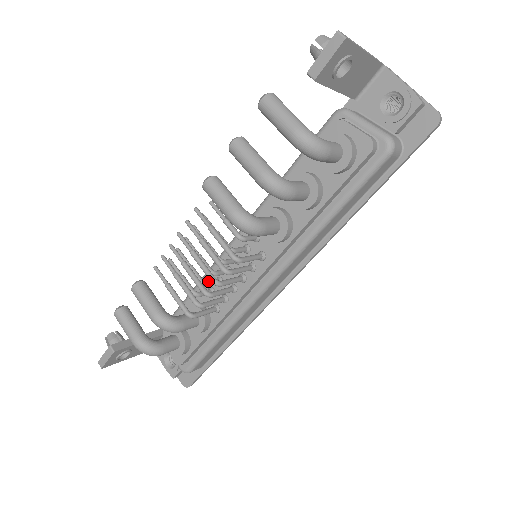
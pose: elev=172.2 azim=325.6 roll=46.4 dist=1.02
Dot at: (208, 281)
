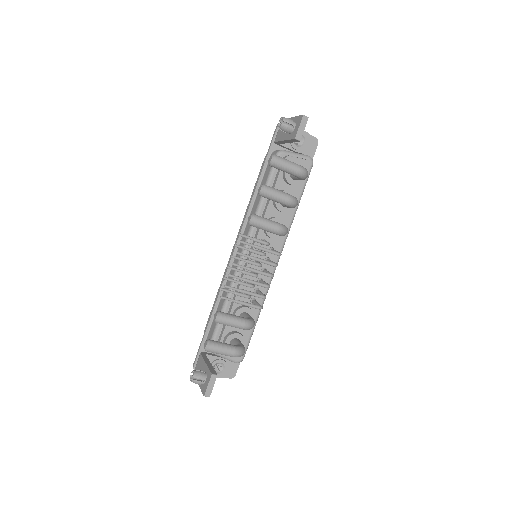
Dot at: (252, 284)
